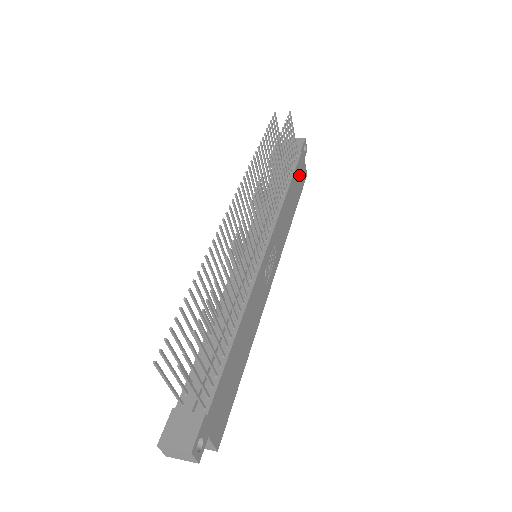
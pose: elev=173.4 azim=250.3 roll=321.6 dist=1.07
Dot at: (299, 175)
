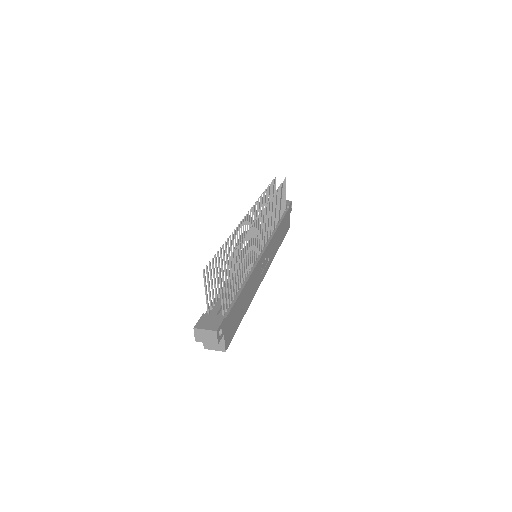
Dot at: (286, 222)
